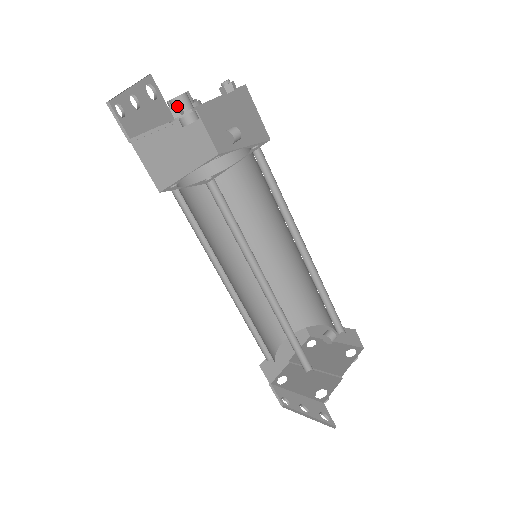
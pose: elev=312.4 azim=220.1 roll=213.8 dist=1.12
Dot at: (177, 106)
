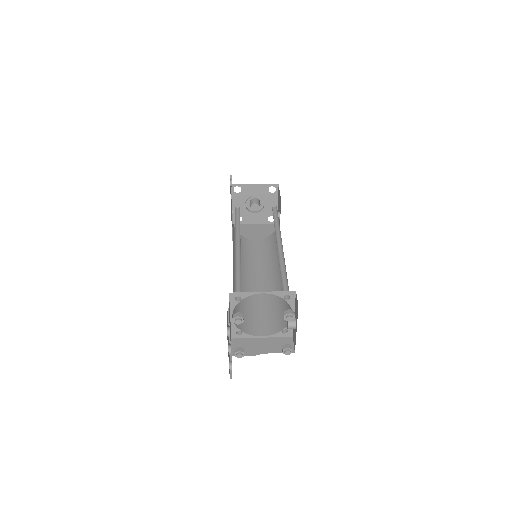
Dot at: (251, 201)
